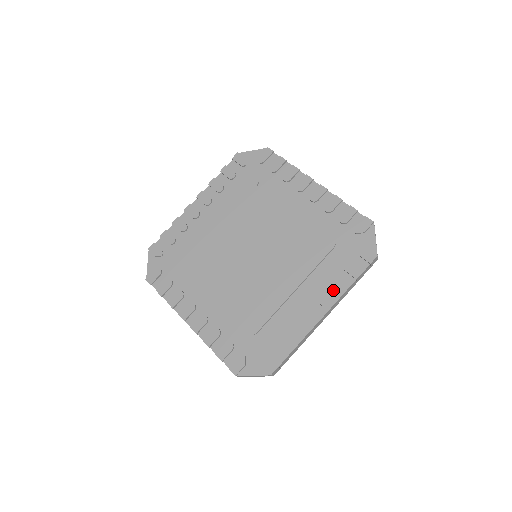
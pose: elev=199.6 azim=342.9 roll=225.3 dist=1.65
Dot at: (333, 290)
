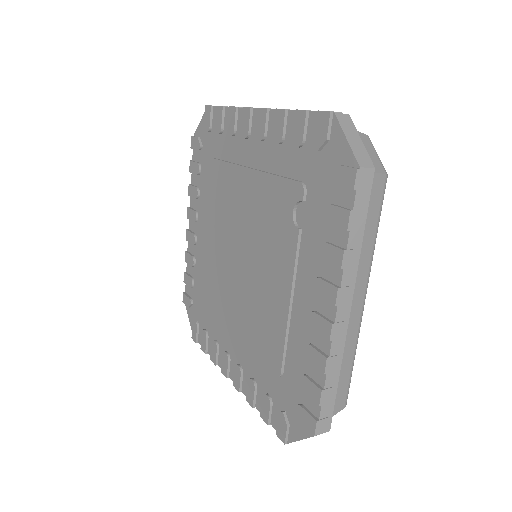
Dot at: (248, 386)
